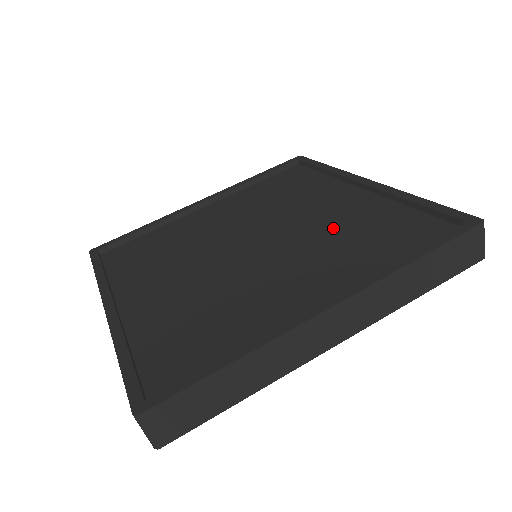
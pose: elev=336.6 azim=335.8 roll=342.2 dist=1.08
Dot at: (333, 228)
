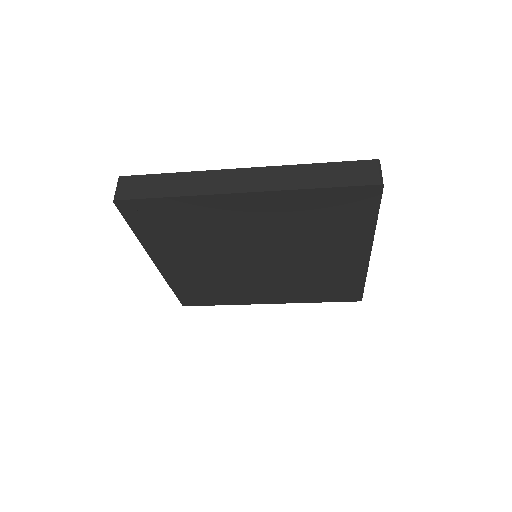
Dot at: occluded
